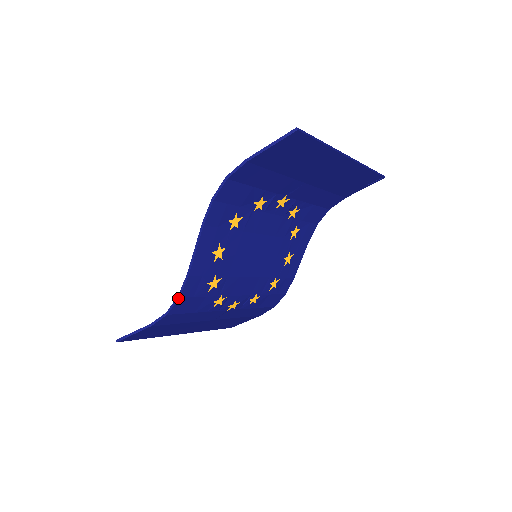
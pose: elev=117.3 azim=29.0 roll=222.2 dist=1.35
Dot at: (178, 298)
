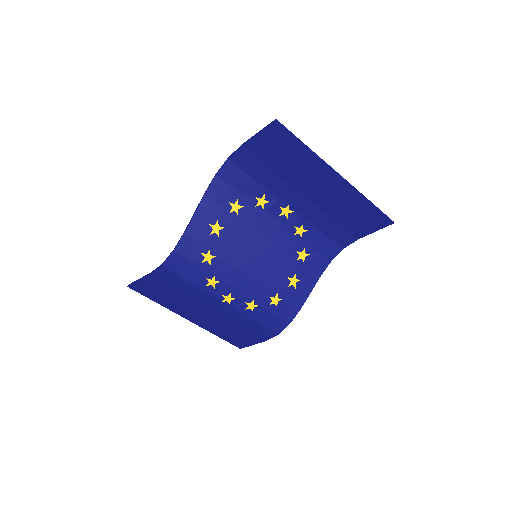
Dot at: (172, 252)
